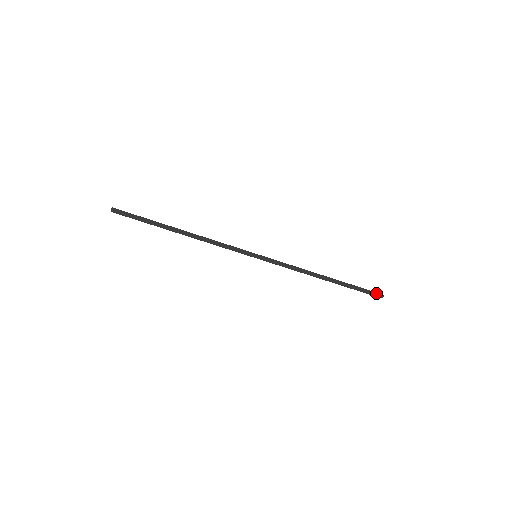
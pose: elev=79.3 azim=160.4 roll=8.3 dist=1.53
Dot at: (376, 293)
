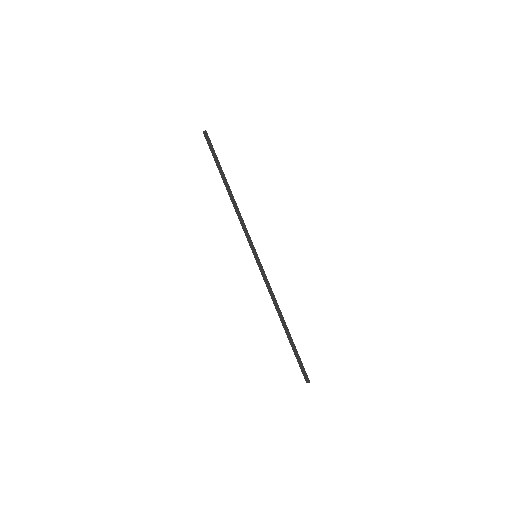
Dot at: (306, 374)
